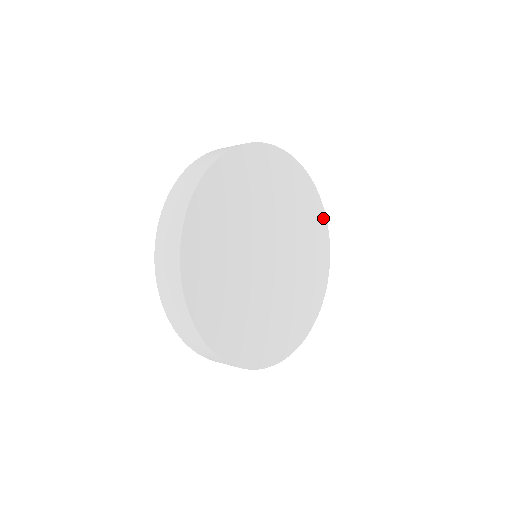
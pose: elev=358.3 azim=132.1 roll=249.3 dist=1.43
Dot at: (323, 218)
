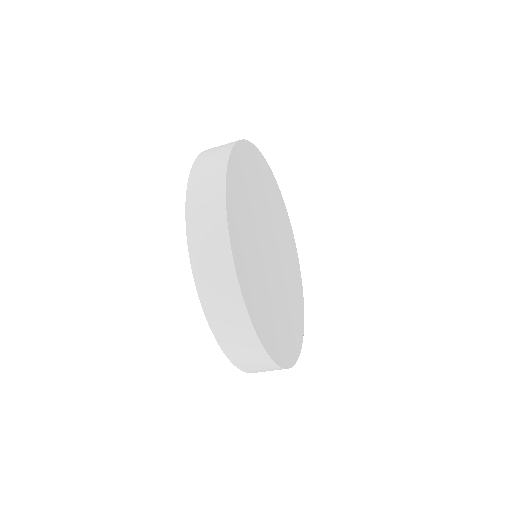
Dot at: (302, 314)
